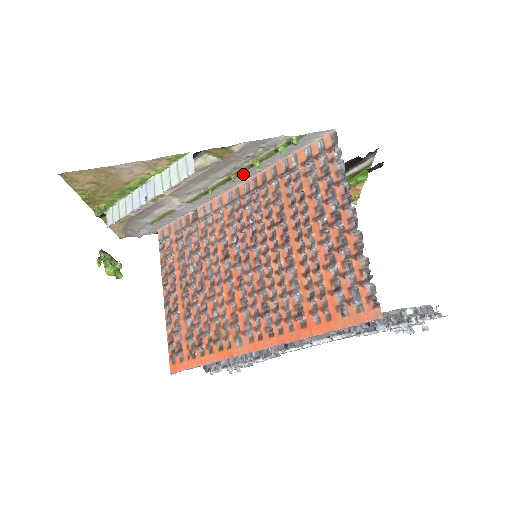
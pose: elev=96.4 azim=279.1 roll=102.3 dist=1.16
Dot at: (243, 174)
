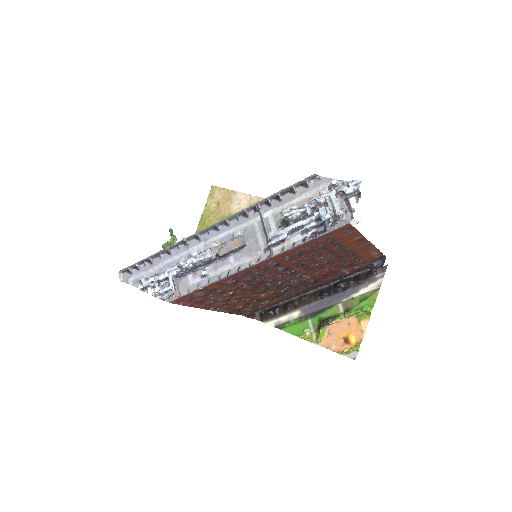
Dot at: occluded
